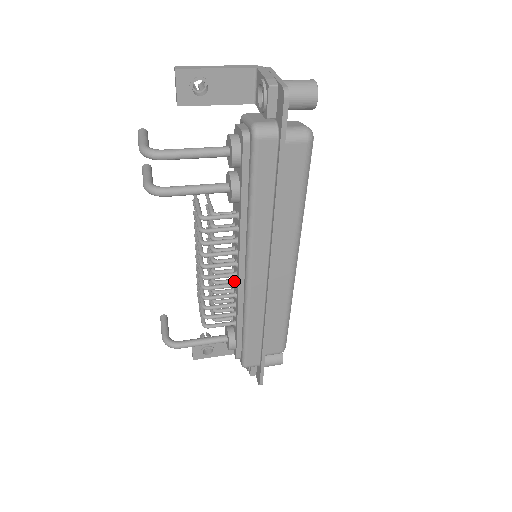
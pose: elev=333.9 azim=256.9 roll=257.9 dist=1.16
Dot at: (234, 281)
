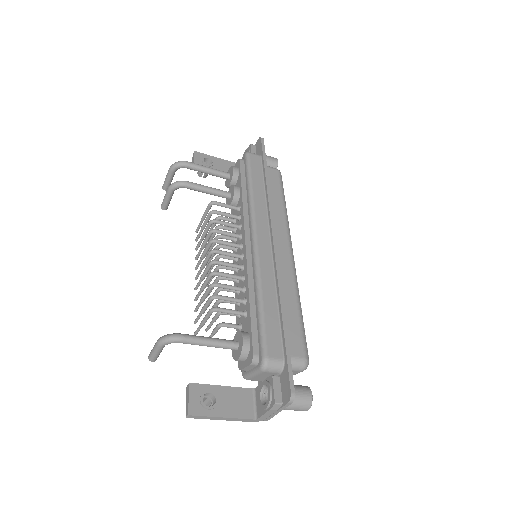
Dot at: (239, 275)
